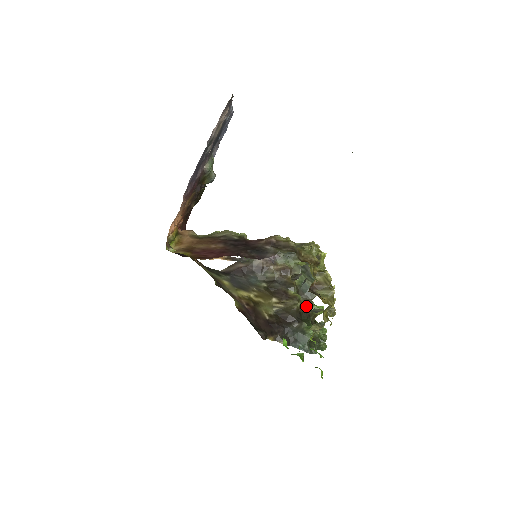
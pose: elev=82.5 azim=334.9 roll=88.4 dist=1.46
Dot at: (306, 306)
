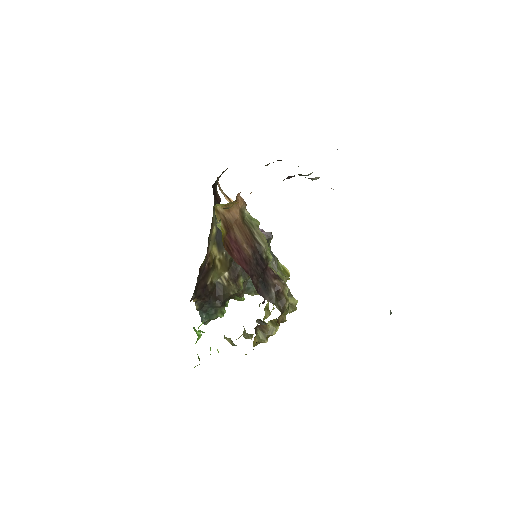
Dot at: (237, 294)
